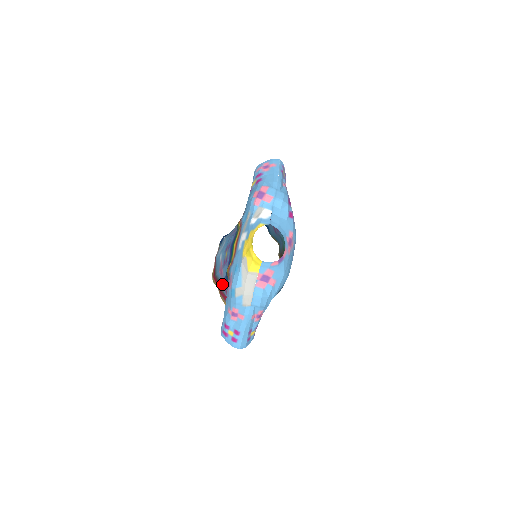
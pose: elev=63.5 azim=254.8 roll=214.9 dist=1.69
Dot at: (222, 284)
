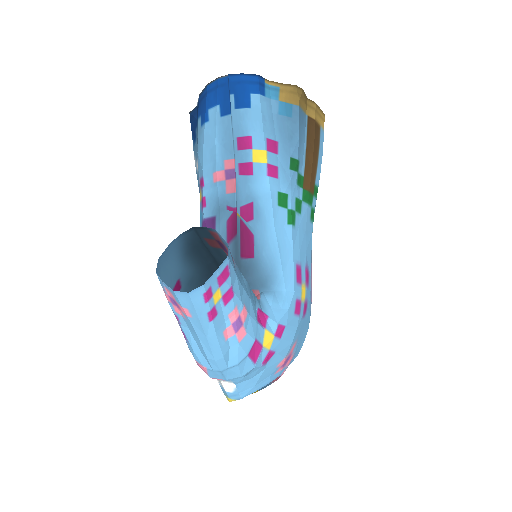
Dot at: occluded
